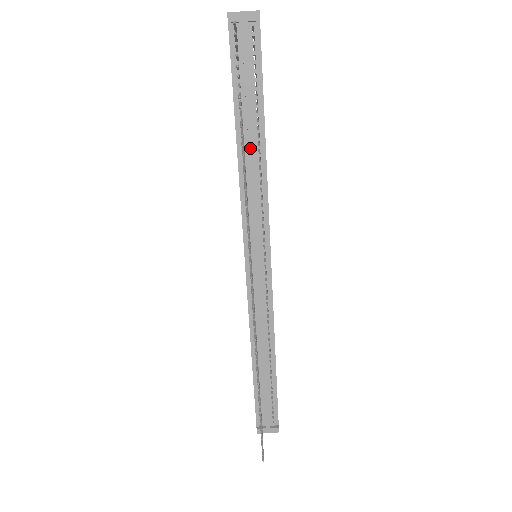
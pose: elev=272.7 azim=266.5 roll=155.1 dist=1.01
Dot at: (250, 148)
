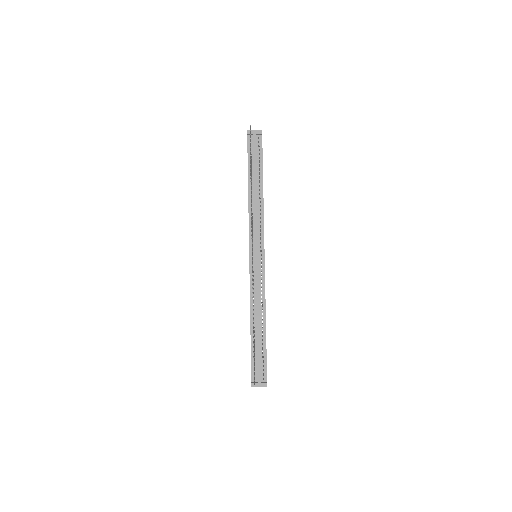
Dot at: (255, 191)
